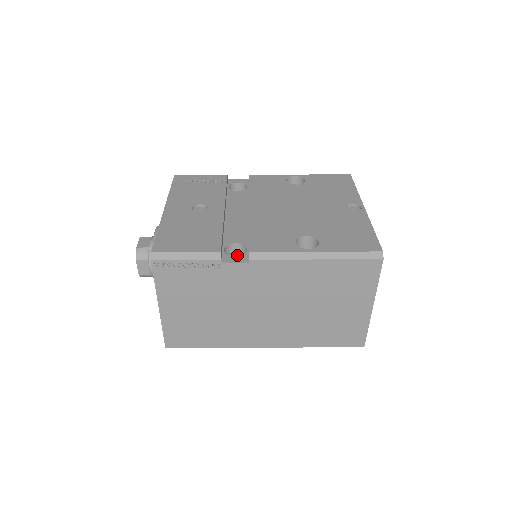
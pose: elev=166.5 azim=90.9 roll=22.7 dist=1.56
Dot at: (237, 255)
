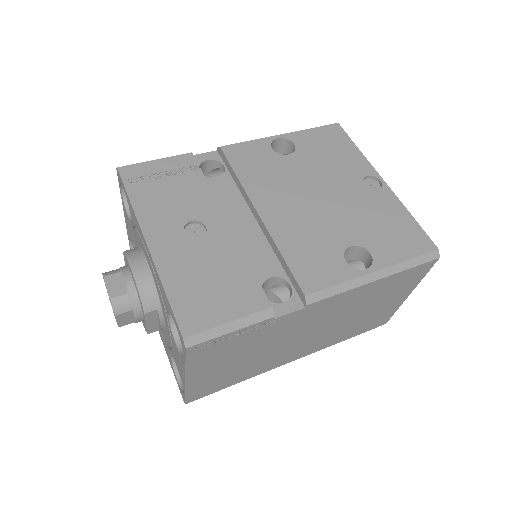
Dot at: (269, 287)
